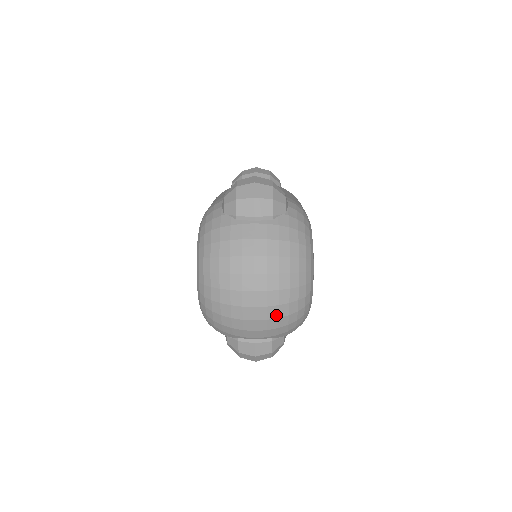
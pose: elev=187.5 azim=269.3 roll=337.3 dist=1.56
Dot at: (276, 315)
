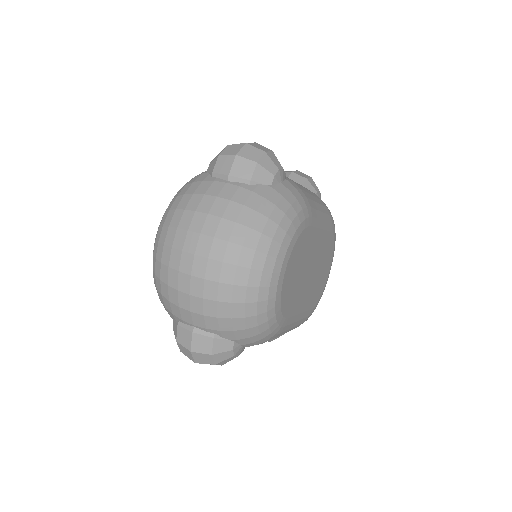
Dot at: (215, 296)
